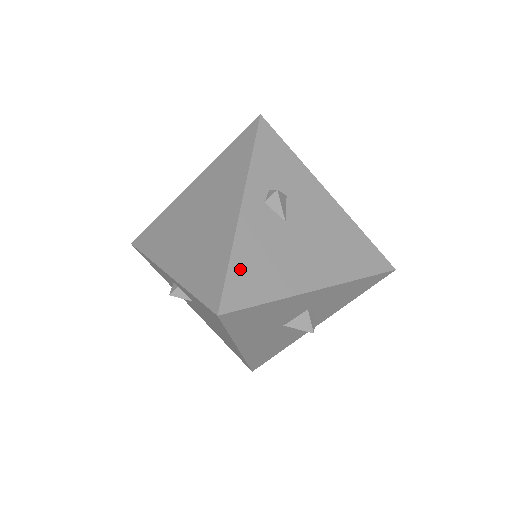
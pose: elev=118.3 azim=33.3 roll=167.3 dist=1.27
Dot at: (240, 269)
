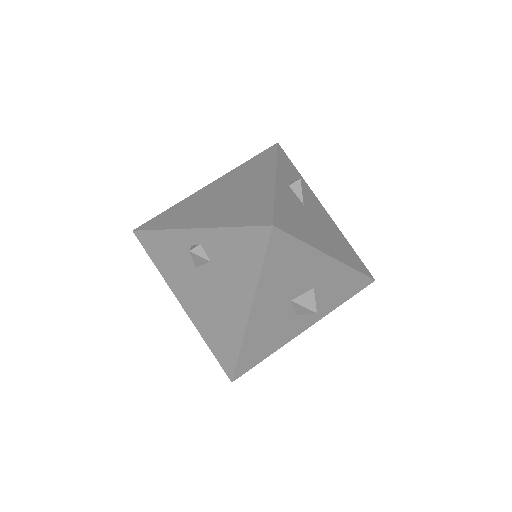
Dot at: (282, 210)
